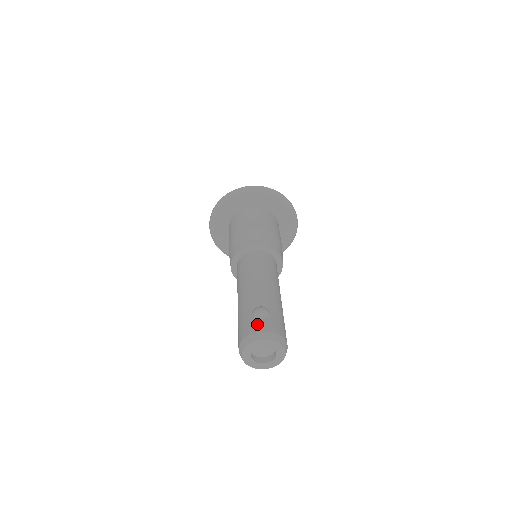
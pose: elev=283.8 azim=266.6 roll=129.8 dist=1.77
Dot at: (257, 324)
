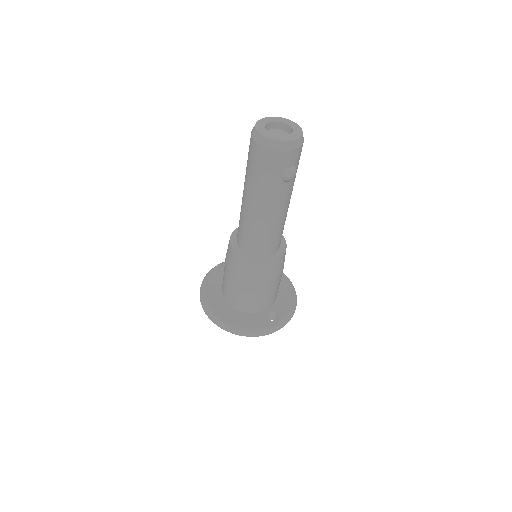
Dot at: occluded
